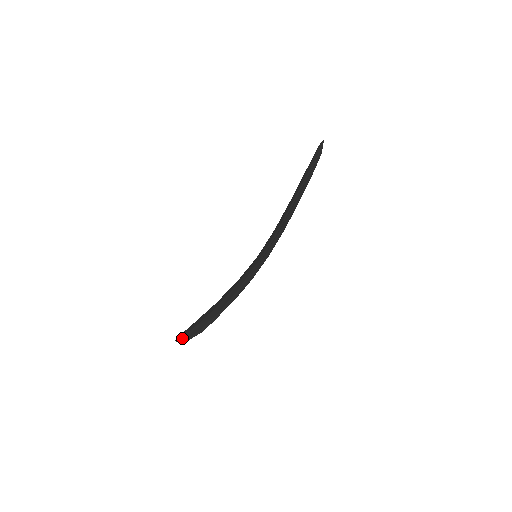
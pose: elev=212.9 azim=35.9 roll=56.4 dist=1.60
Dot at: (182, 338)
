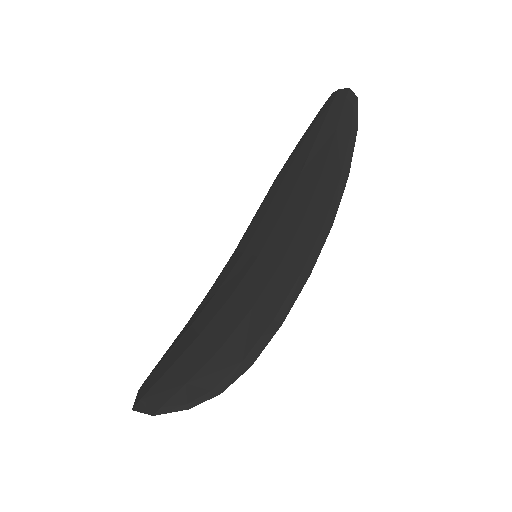
Dot at: (163, 407)
